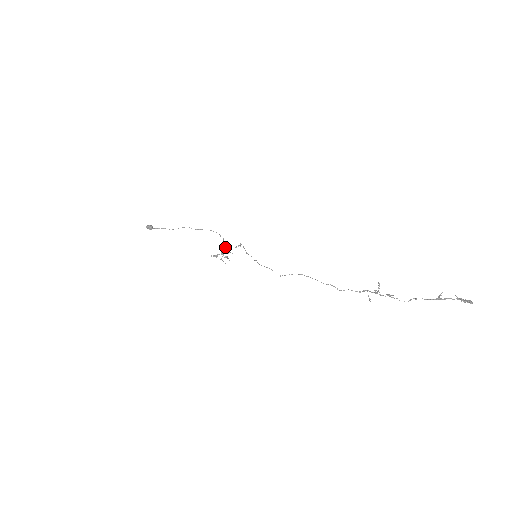
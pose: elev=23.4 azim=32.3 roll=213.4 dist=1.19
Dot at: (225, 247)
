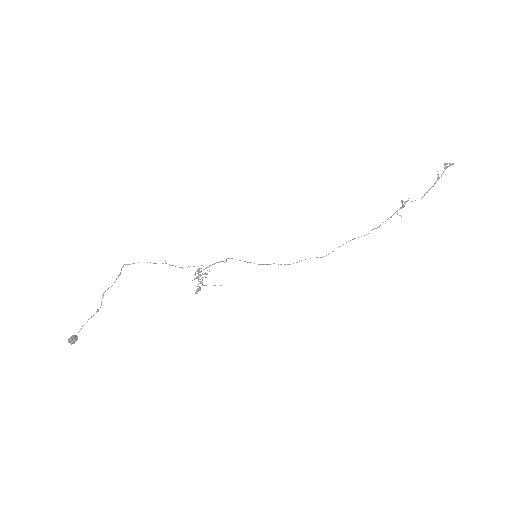
Dot at: (198, 273)
